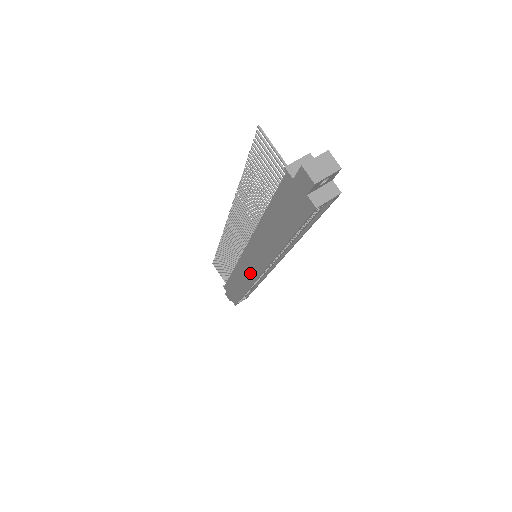
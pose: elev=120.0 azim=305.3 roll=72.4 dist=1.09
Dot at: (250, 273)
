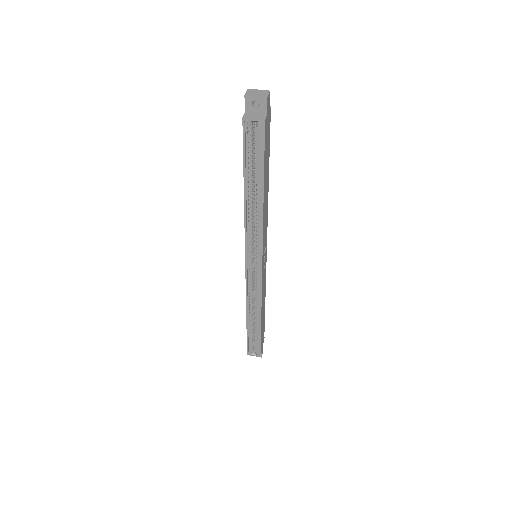
Dot at: occluded
